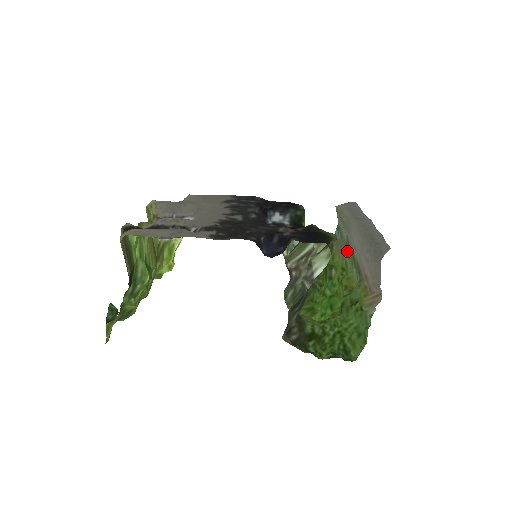
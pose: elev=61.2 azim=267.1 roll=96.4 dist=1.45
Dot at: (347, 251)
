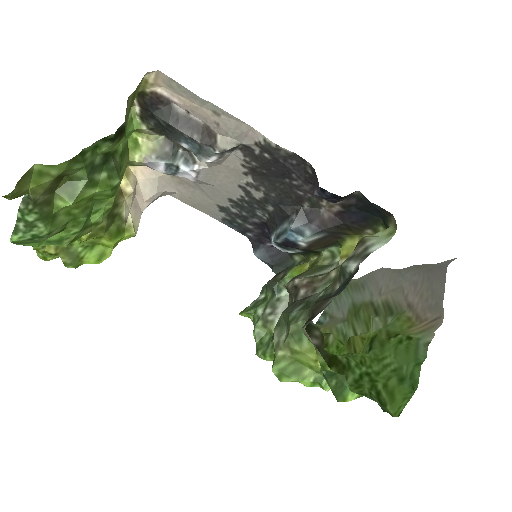
Dot at: (352, 317)
